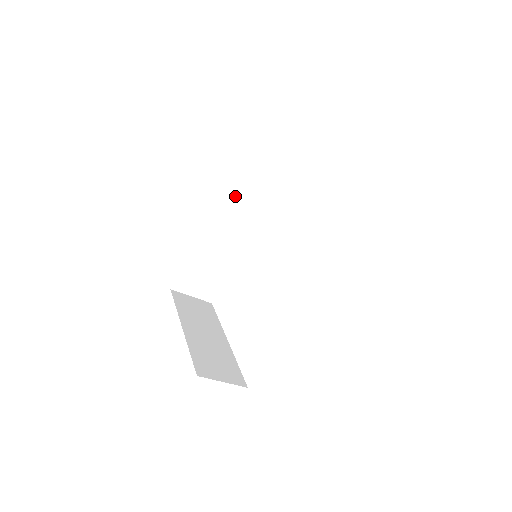
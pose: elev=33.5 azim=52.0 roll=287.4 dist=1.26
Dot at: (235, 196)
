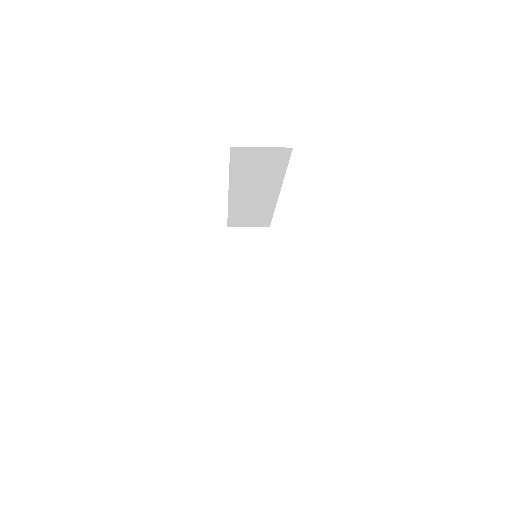
Dot at: (238, 183)
